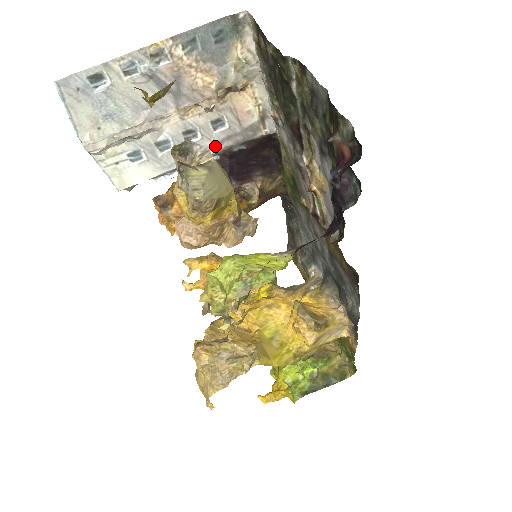
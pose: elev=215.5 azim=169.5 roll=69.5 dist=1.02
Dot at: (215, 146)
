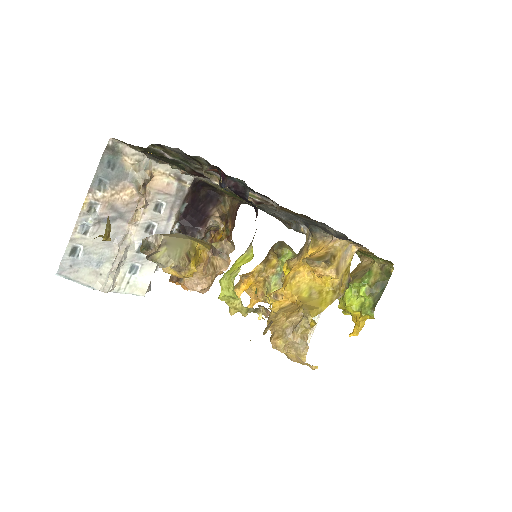
Dot at: (169, 220)
